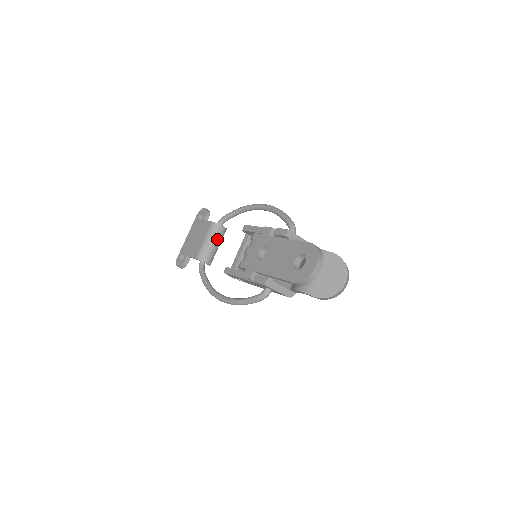
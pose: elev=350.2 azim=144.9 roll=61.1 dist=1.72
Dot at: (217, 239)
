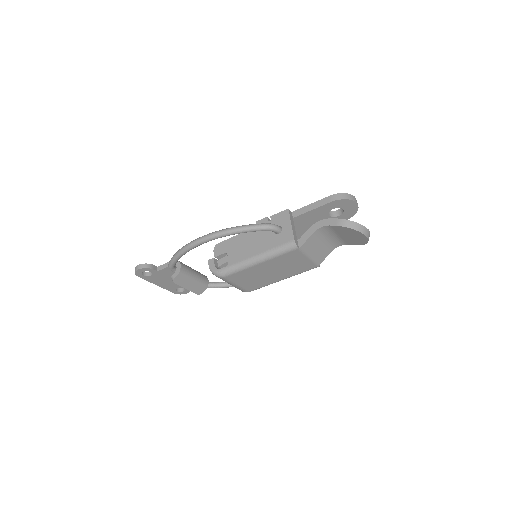
Dot at: (199, 276)
